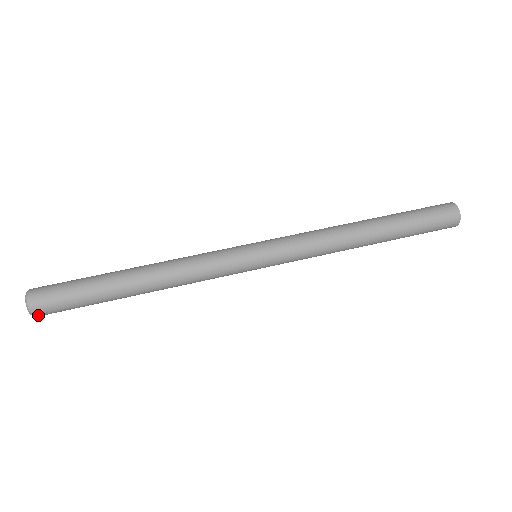
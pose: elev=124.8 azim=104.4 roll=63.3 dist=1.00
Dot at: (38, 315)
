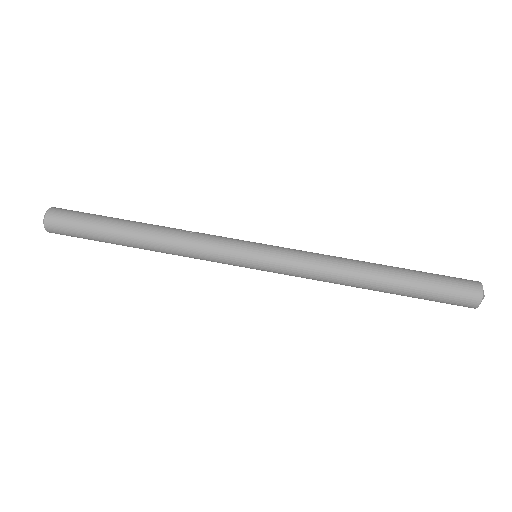
Dot at: occluded
